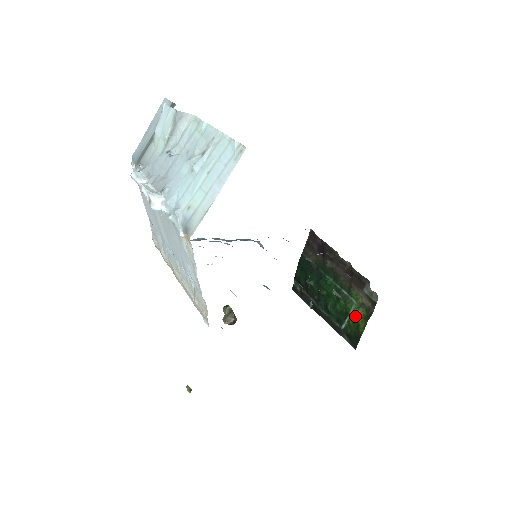
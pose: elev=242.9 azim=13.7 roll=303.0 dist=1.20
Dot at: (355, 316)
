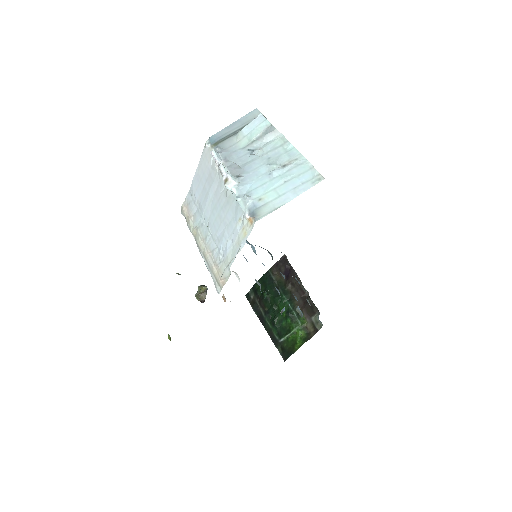
Dot at: (296, 335)
